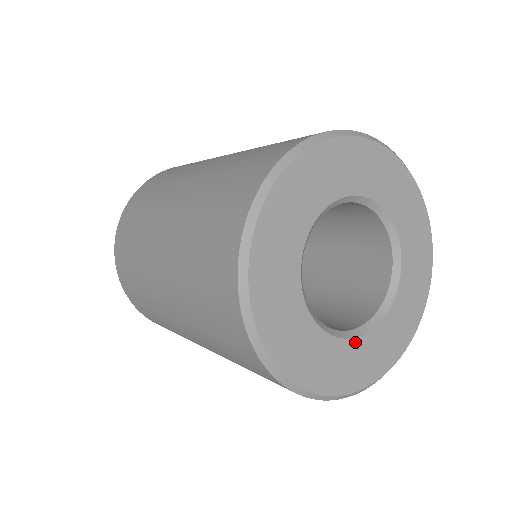
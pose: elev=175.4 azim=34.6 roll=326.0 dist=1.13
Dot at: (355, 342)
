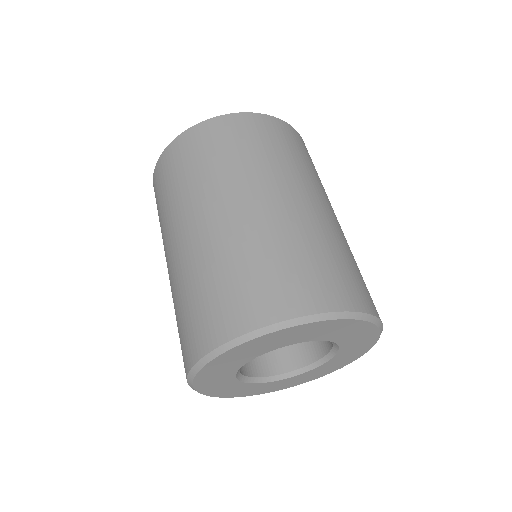
Dot at: (312, 371)
